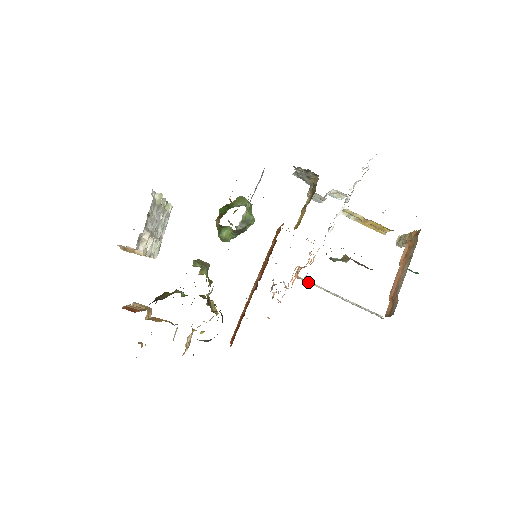
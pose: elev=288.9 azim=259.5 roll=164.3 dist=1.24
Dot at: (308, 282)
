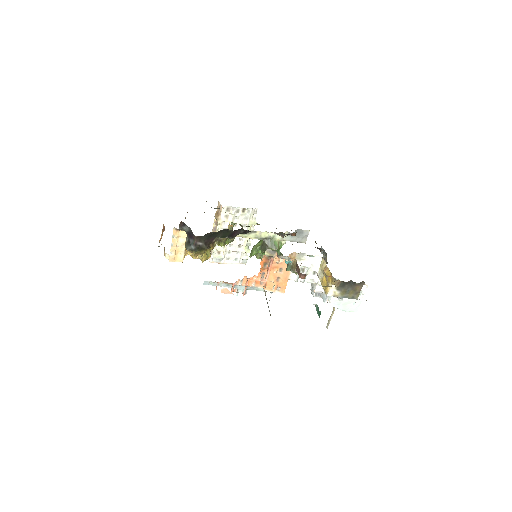
Dot at: occluded
